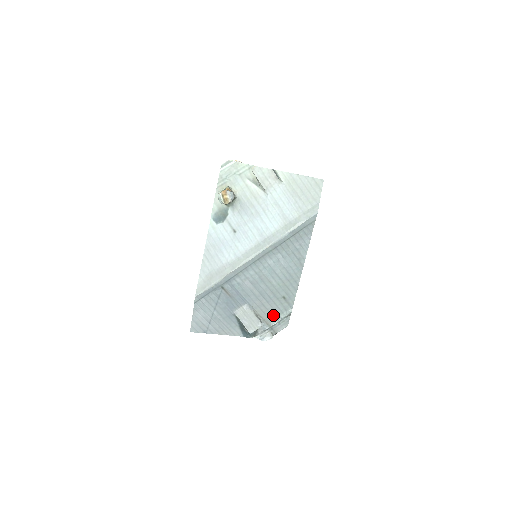
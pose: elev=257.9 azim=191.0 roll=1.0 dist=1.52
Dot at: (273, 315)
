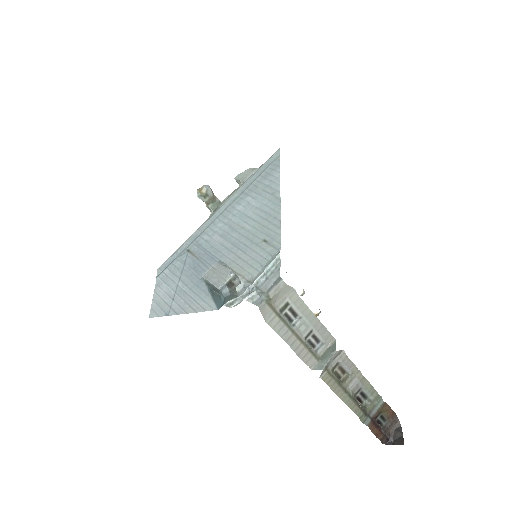
Dot at: (255, 268)
